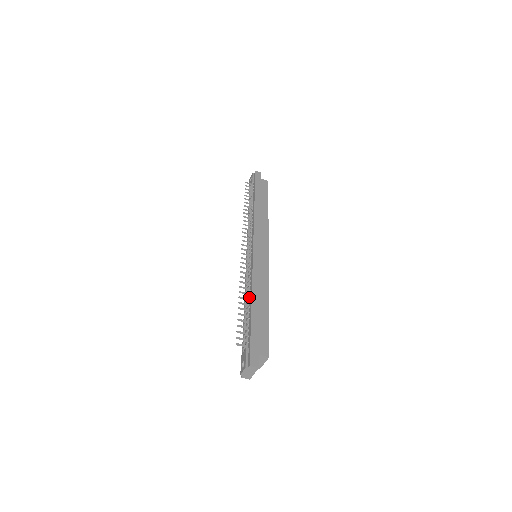
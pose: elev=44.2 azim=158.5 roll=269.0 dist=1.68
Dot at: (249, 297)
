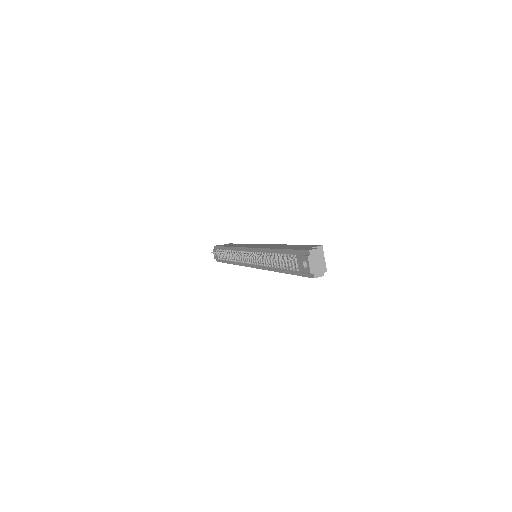
Dot at: (270, 255)
